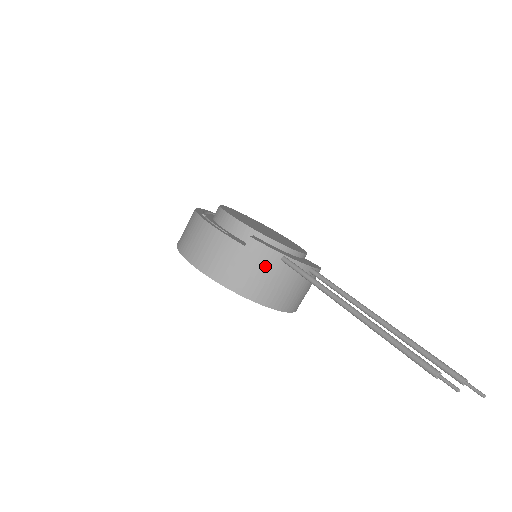
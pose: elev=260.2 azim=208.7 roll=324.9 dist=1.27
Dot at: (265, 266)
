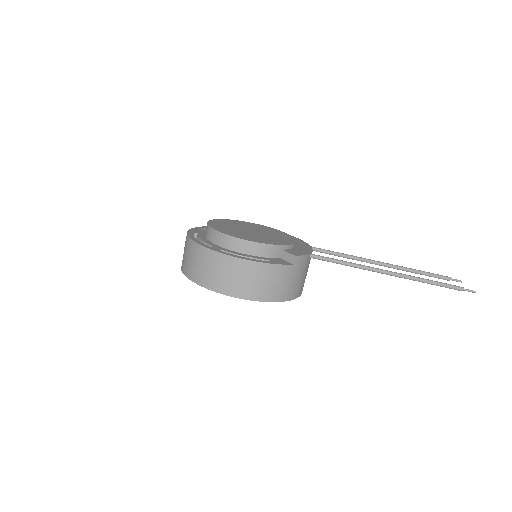
Dot at: (304, 269)
